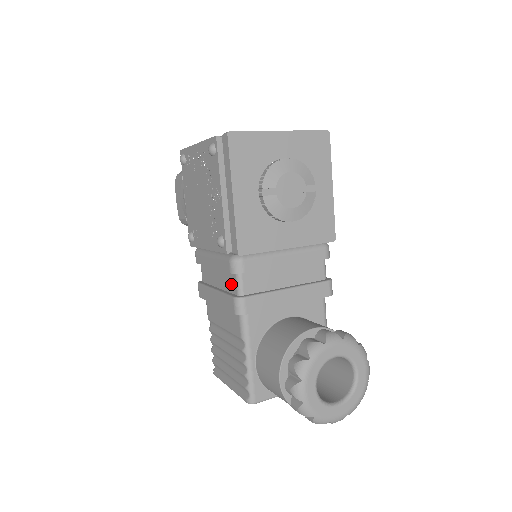
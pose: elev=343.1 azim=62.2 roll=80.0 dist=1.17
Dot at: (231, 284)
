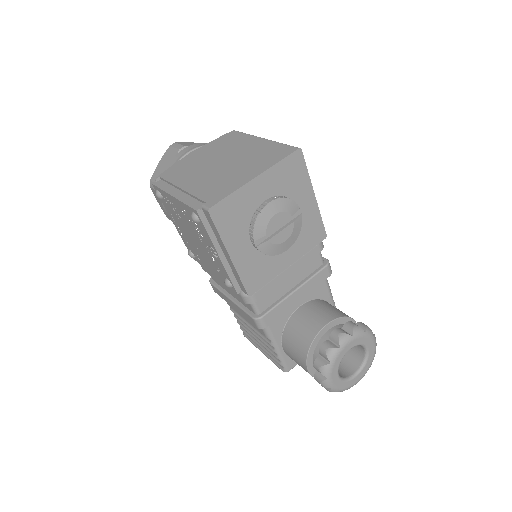
Dot at: (246, 304)
